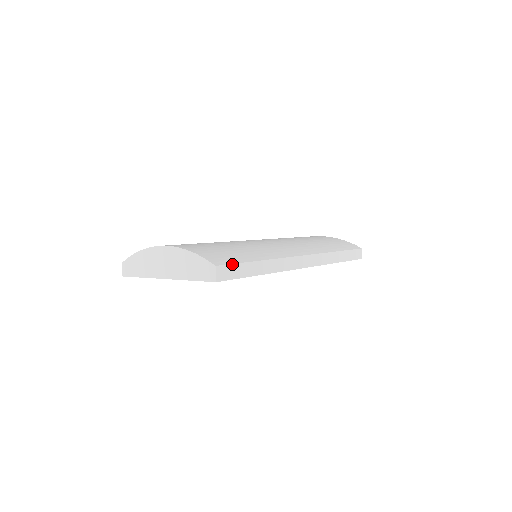
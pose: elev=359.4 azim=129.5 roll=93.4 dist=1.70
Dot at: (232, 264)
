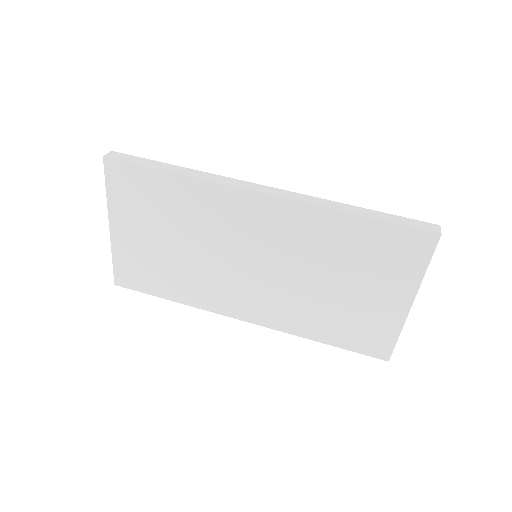
Dot at: (134, 156)
